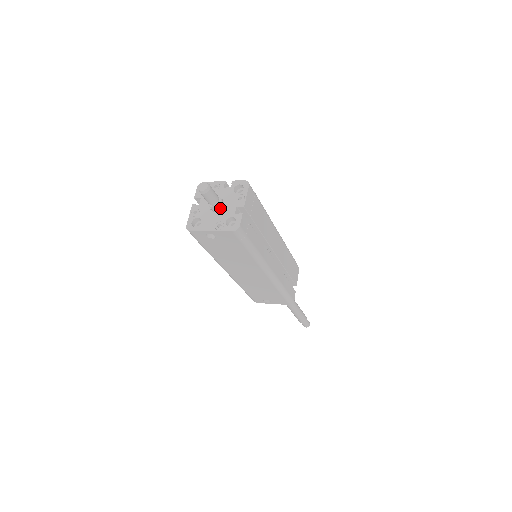
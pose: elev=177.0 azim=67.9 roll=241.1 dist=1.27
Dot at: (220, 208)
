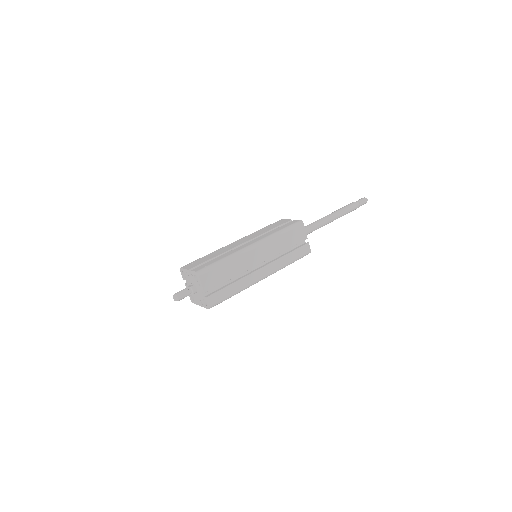
Dot at: (195, 292)
